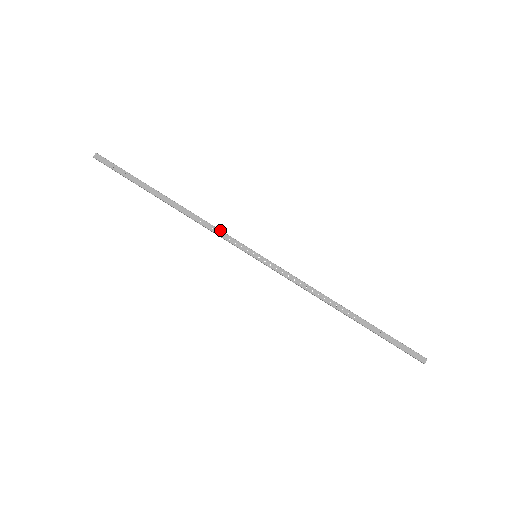
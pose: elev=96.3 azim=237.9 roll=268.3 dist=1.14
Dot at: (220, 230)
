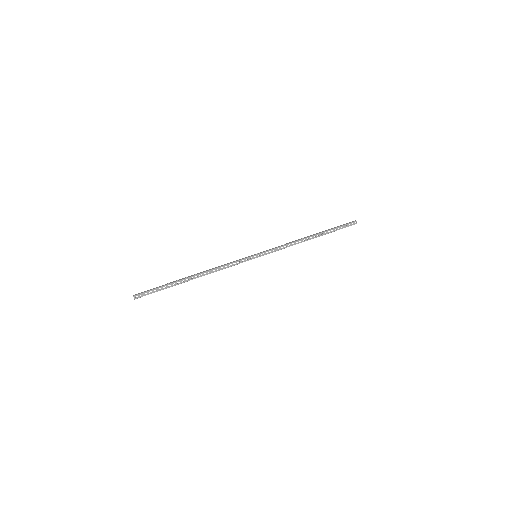
Dot at: (229, 263)
